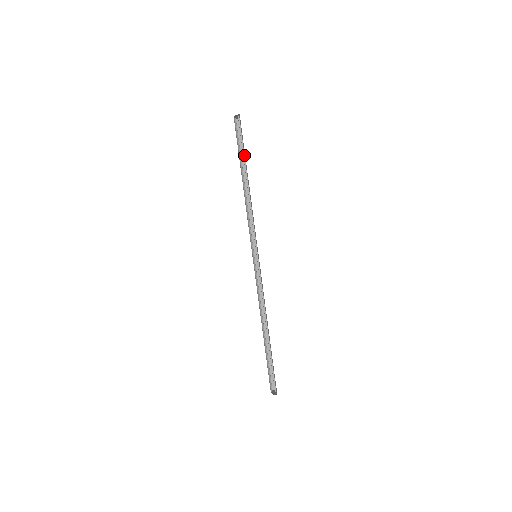
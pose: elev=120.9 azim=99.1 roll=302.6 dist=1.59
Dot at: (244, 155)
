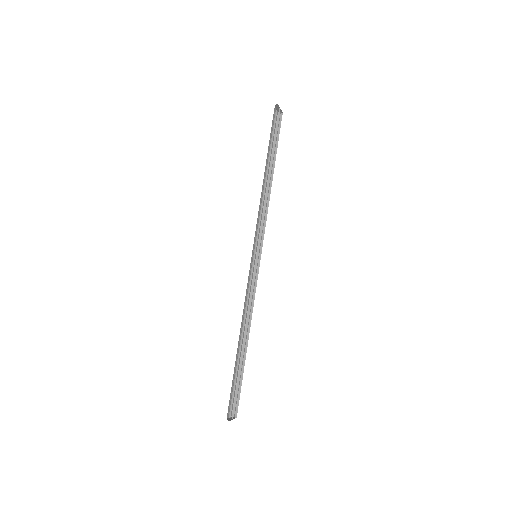
Dot at: occluded
